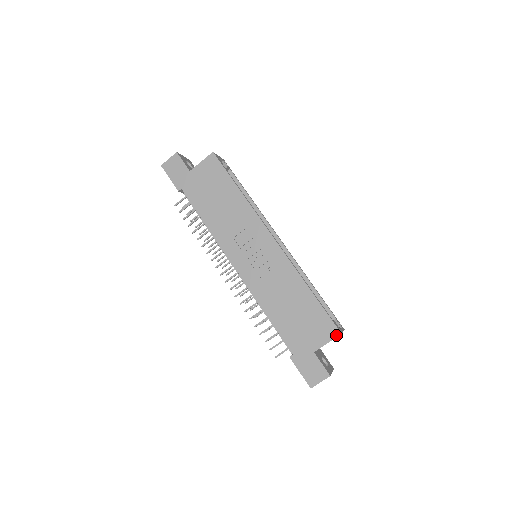
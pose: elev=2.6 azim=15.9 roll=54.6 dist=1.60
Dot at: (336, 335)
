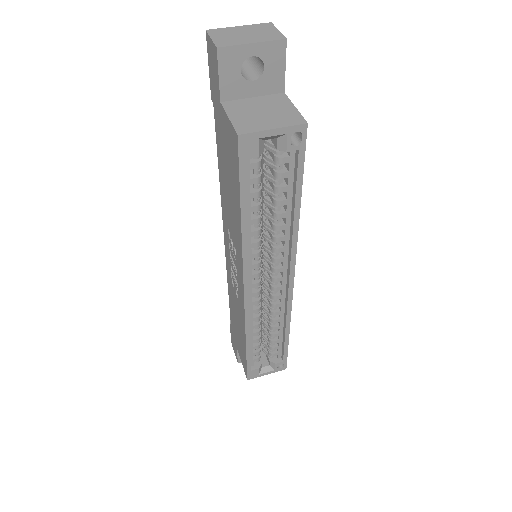
Dot at: (245, 374)
